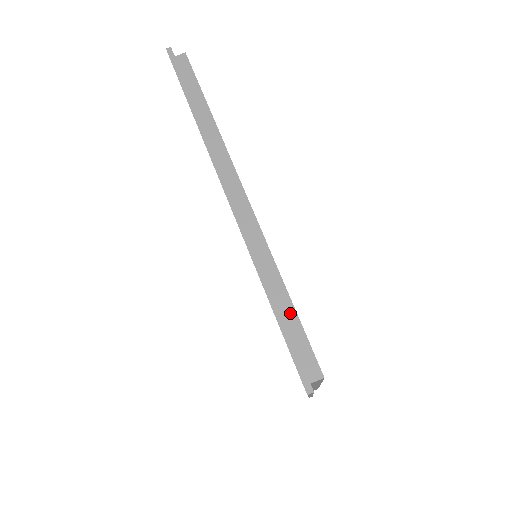
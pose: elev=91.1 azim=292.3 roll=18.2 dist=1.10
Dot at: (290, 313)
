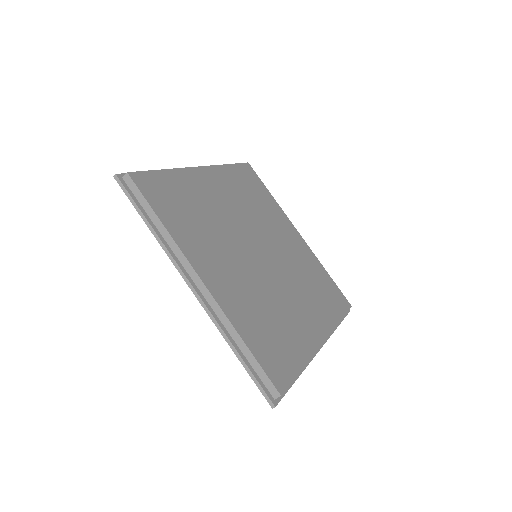
Dot at: (252, 360)
